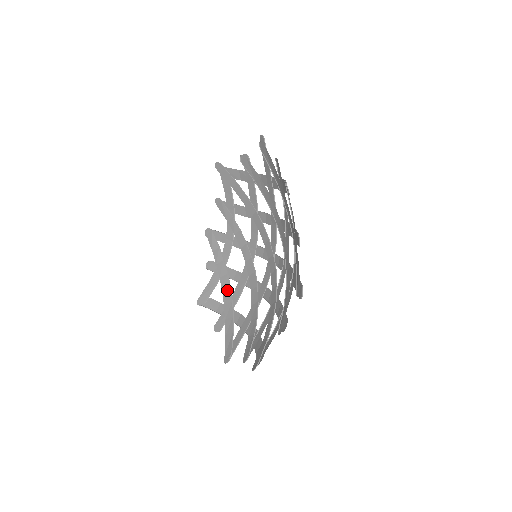
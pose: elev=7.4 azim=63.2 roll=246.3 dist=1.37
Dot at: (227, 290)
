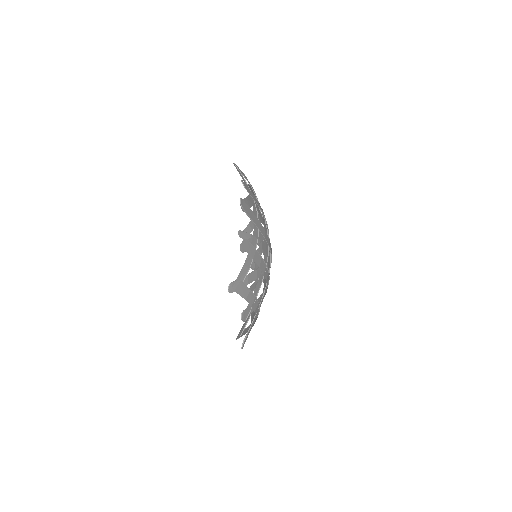
Dot at: (254, 312)
